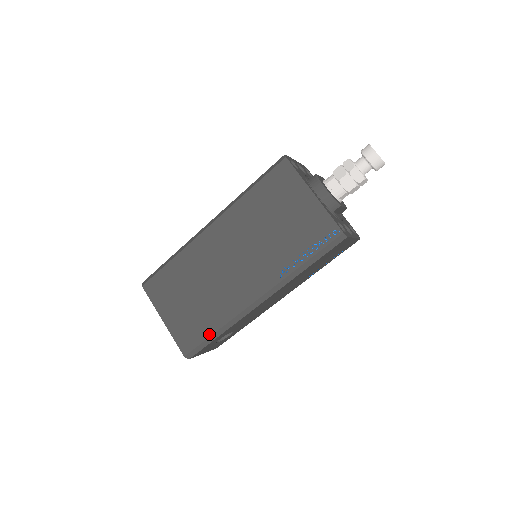
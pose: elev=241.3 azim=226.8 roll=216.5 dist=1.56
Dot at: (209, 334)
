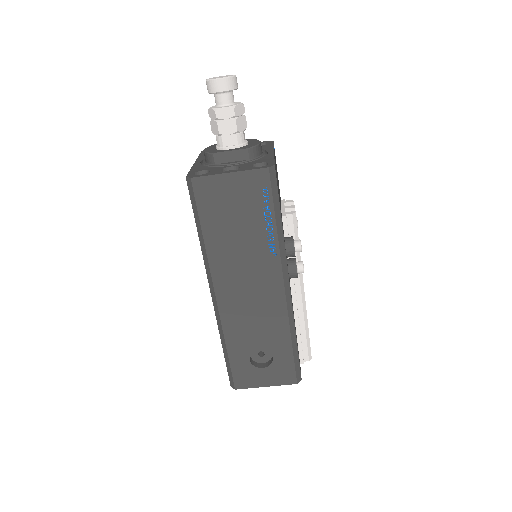
Dot at: (224, 352)
